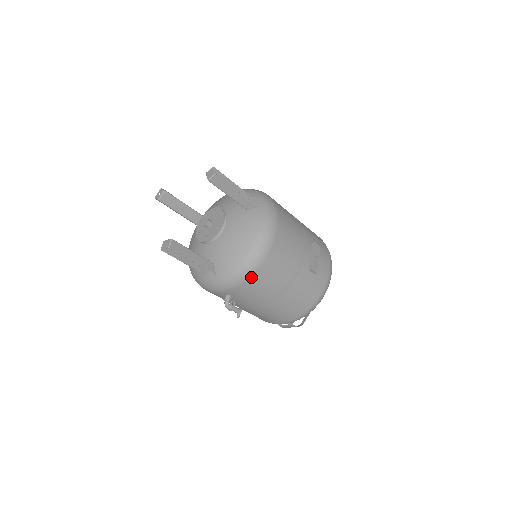
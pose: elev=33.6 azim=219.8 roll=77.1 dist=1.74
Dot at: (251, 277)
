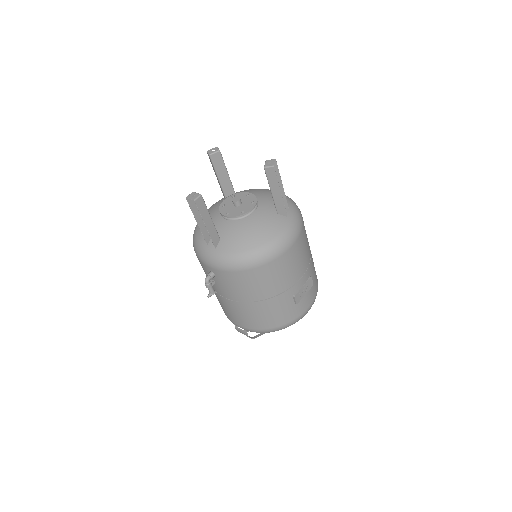
Dot at: (244, 271)
